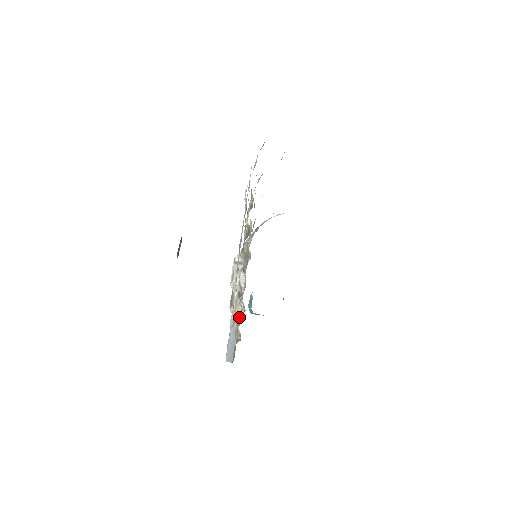
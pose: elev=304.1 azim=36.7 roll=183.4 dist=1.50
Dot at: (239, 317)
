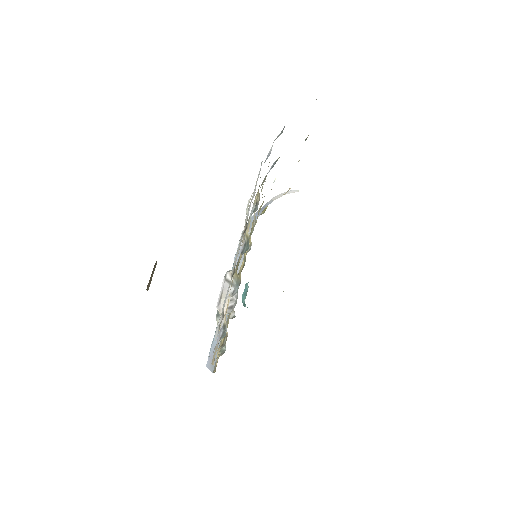
Dot at: (224, 337)
